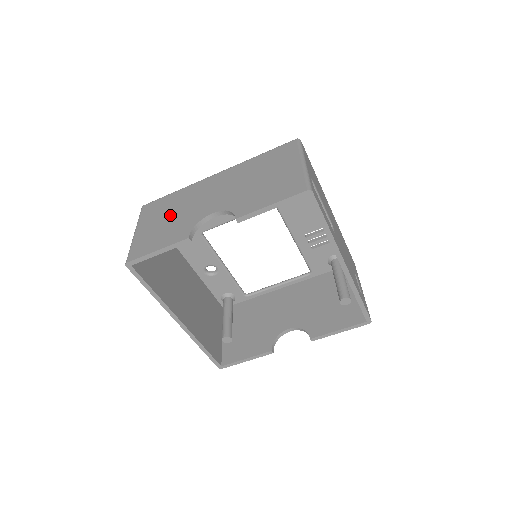
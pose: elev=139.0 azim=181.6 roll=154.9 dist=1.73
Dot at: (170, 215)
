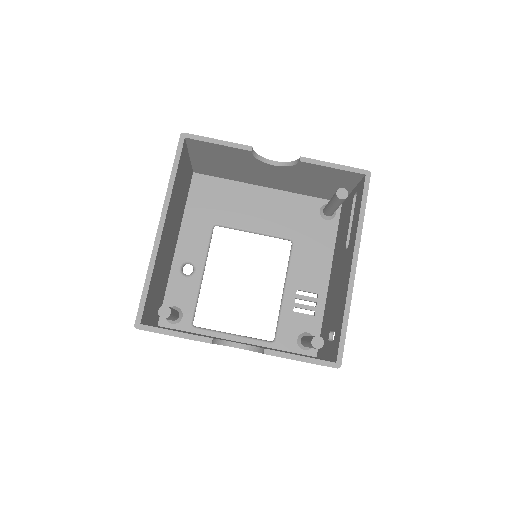
Dot at: occluded
